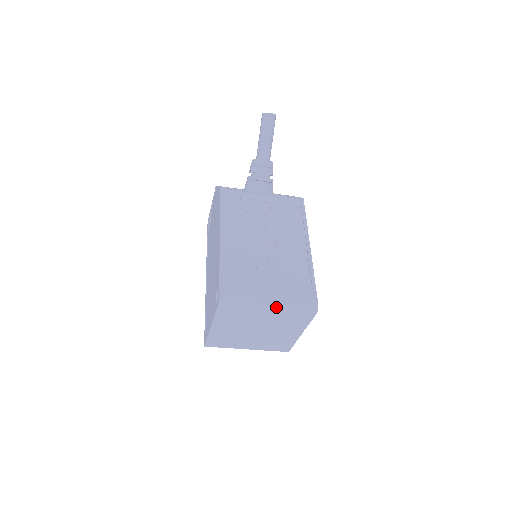
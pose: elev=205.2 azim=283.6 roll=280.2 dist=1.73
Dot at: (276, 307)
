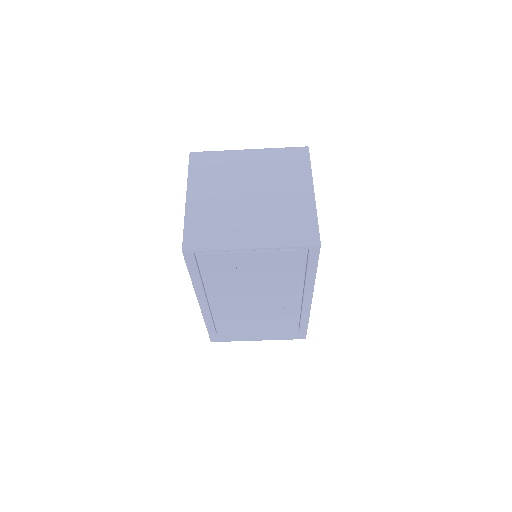
Dot at: (257, 149)
